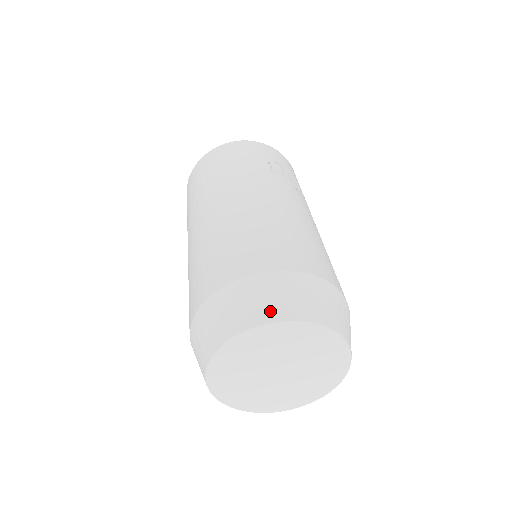
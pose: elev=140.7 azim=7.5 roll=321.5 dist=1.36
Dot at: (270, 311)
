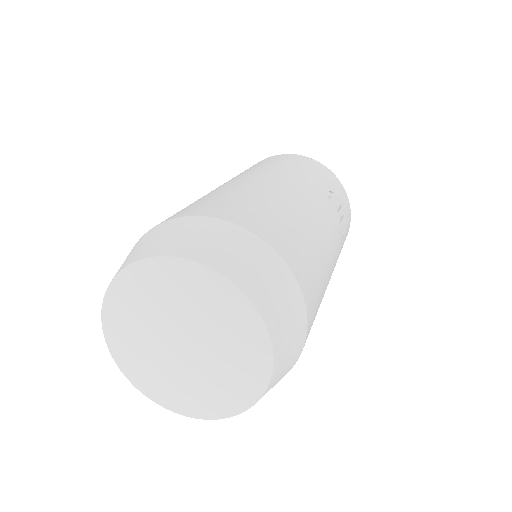
Dot at: (221, 260)
